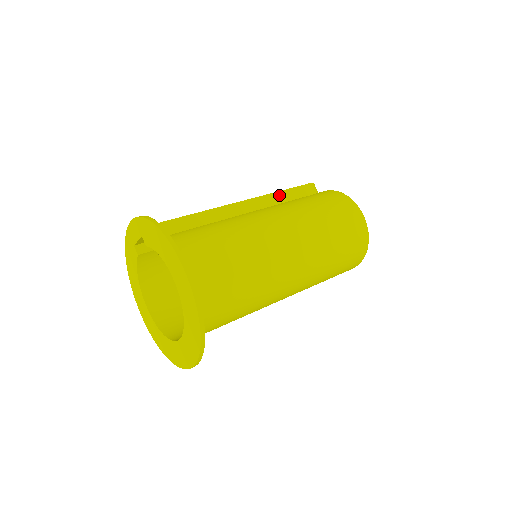
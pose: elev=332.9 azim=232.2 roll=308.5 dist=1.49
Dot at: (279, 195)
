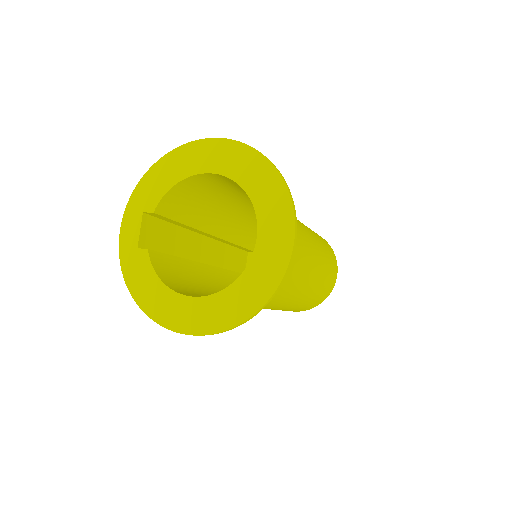
Dot at: occluded
